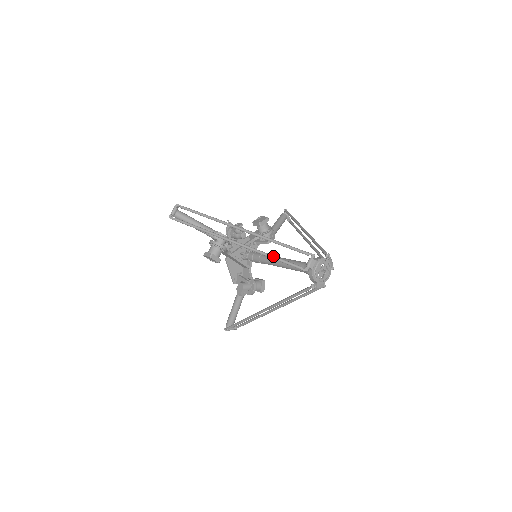
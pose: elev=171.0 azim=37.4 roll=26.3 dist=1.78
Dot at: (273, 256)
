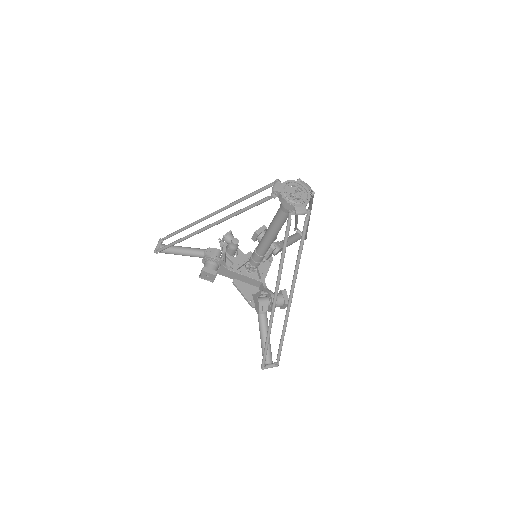
Dot at: (240, 209)
